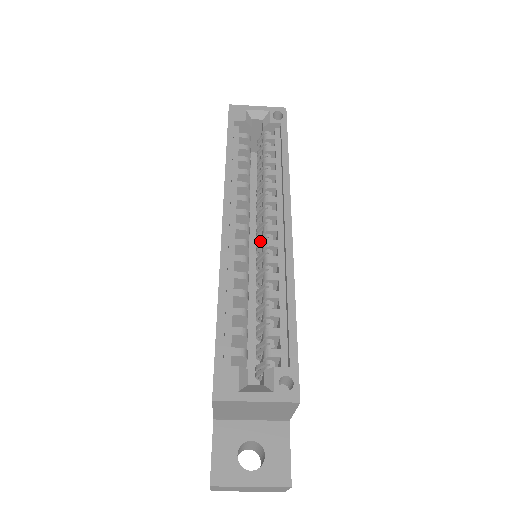
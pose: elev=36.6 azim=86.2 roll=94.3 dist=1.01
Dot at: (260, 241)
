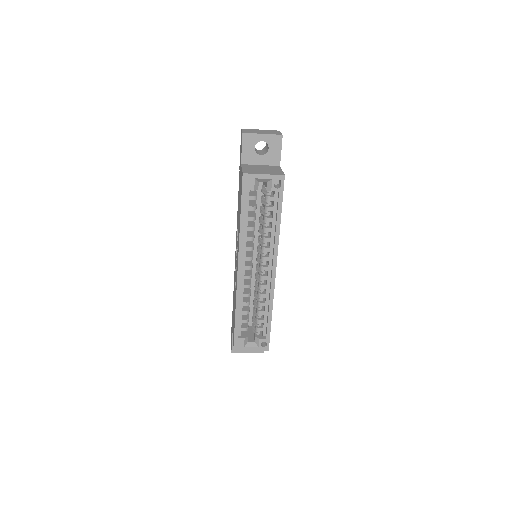
Dot at: (258, 269)
